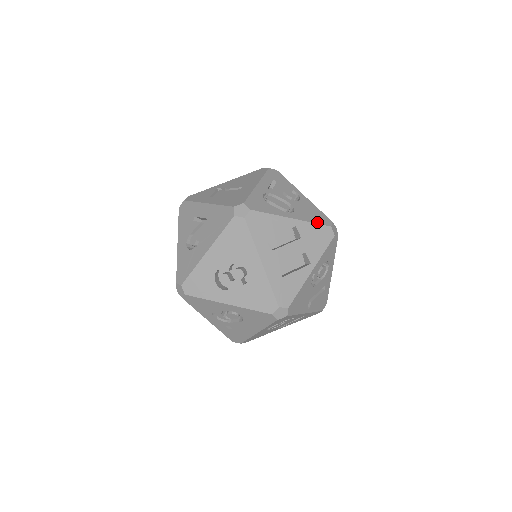
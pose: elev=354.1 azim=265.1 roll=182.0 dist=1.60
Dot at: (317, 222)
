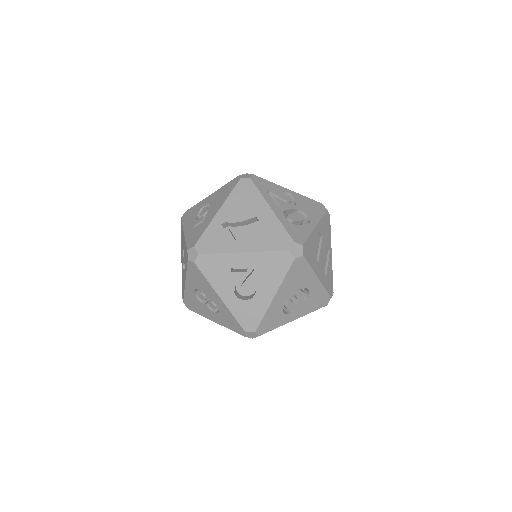
Dot at: (322, 214)
